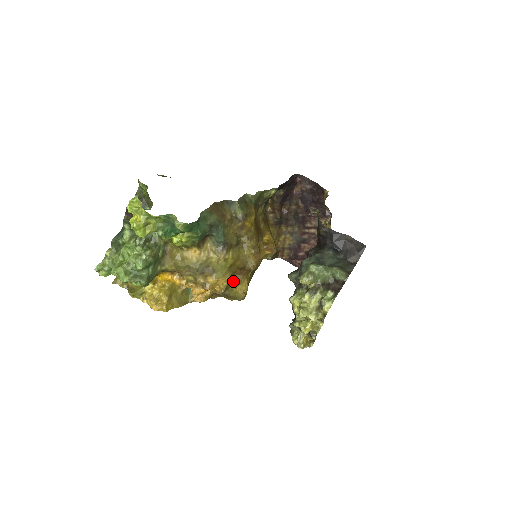
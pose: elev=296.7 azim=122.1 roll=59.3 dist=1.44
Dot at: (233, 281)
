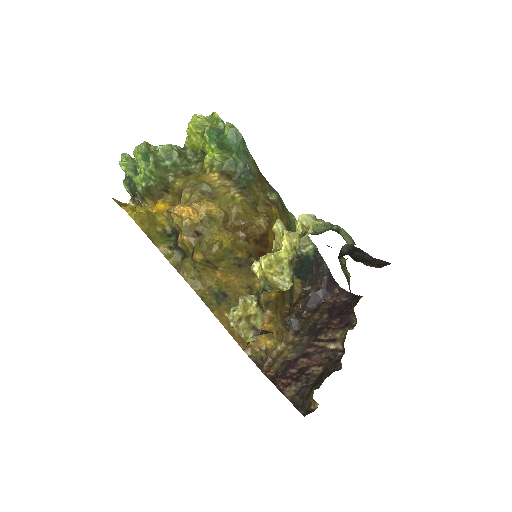
Dot at: (221, 227)
